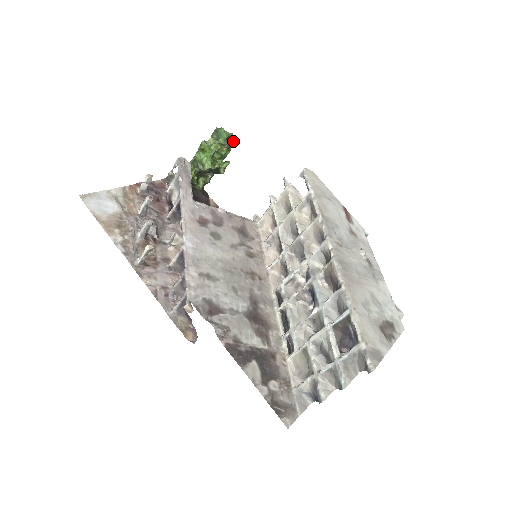
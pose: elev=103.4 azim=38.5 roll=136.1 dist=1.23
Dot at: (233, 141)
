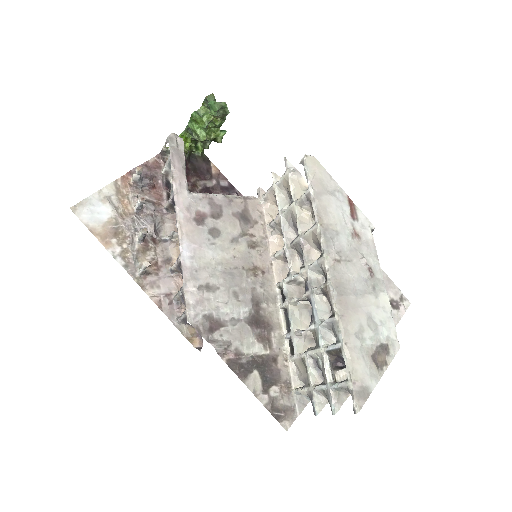
Dot at: (227, 110)
